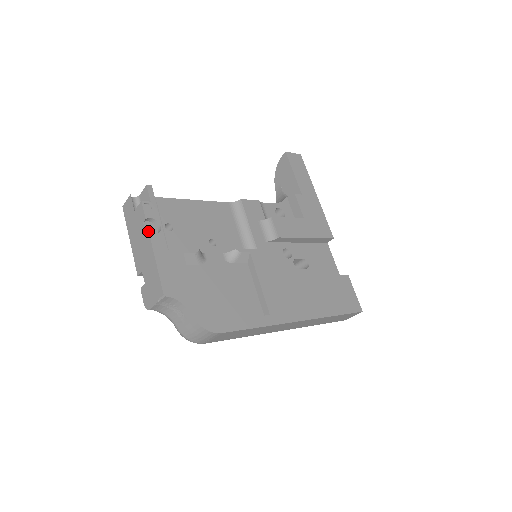
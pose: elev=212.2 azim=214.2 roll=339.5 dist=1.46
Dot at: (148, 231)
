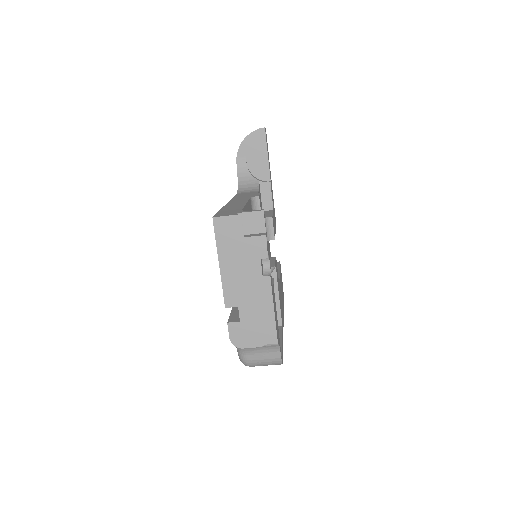
Dot at: (262, 269)
